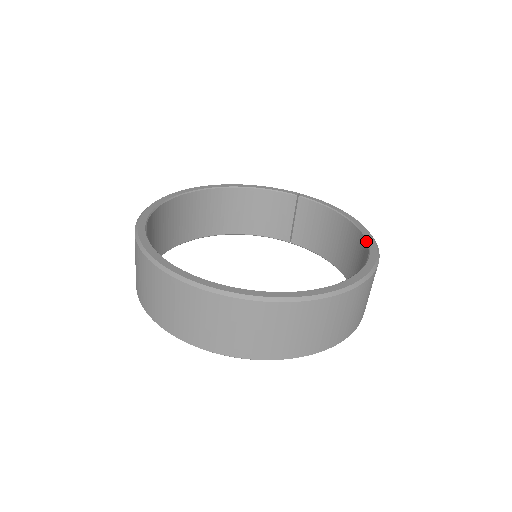
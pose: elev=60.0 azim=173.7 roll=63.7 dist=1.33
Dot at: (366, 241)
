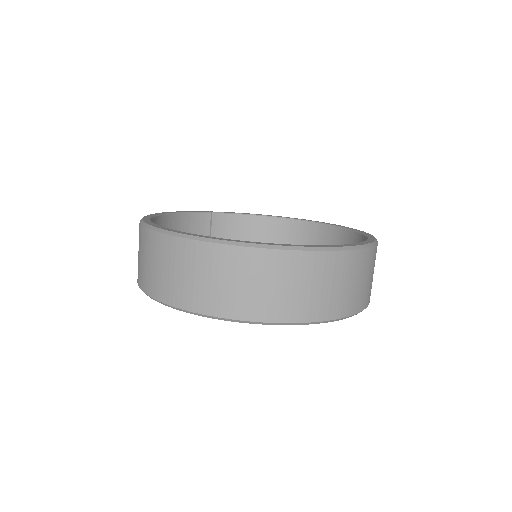
Dot at: (307, 221)
